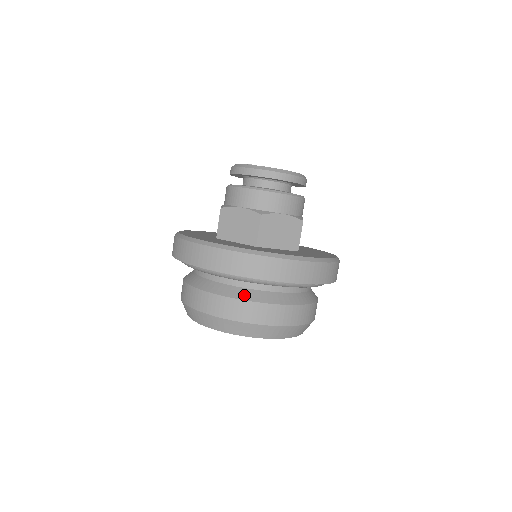
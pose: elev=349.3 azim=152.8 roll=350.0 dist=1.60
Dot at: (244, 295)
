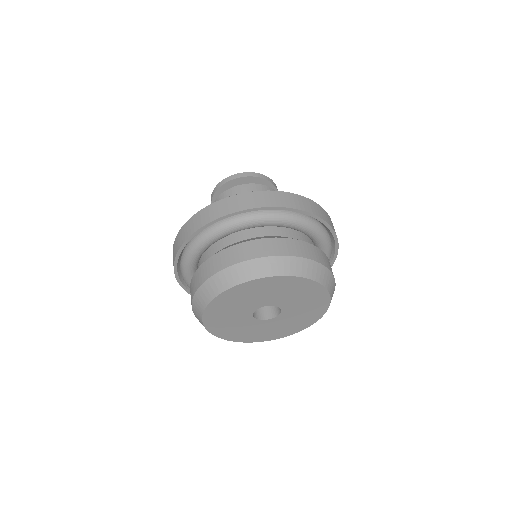
Dot at: (254, 239)
